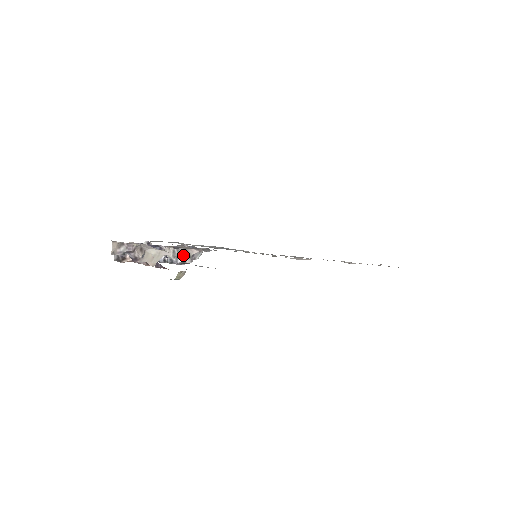
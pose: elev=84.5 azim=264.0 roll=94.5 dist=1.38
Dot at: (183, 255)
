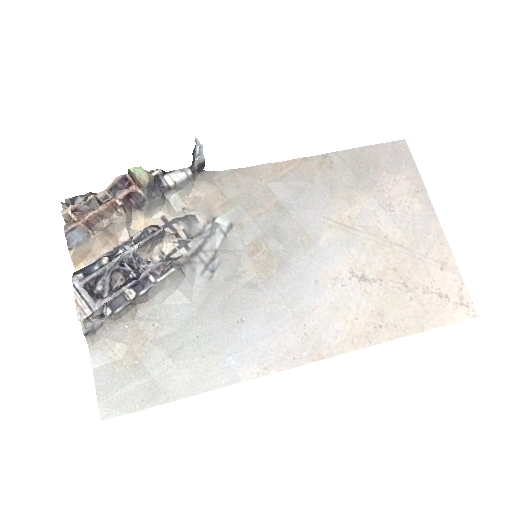
Dot at: occluded
